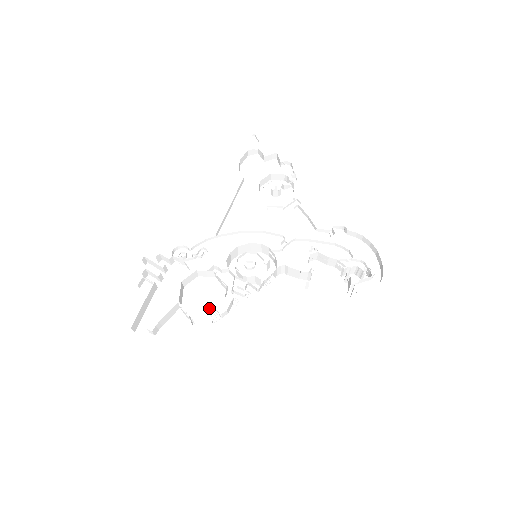
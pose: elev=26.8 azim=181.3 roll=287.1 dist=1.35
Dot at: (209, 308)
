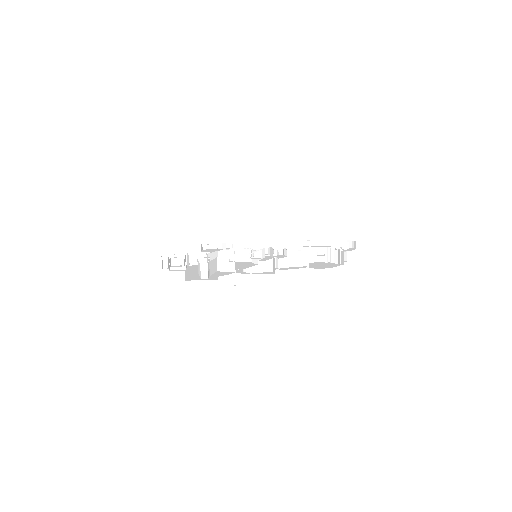
Dot at: (244, 266)
